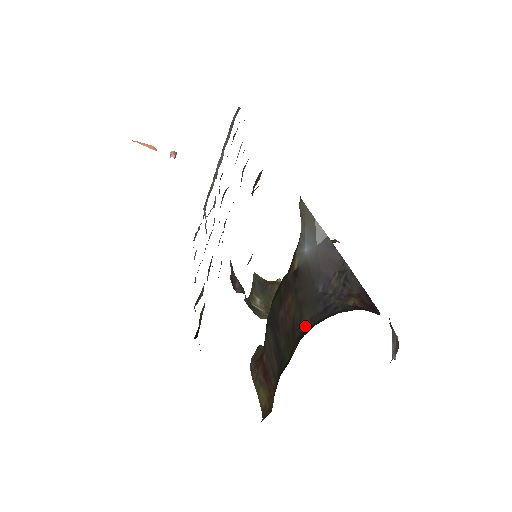
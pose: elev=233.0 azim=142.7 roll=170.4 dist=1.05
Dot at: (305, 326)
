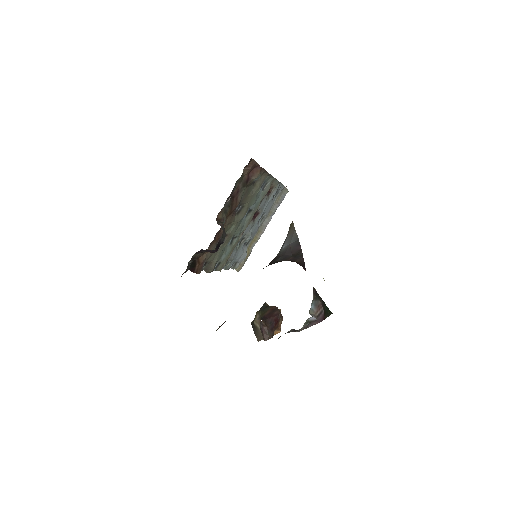
Dot at: occluded
